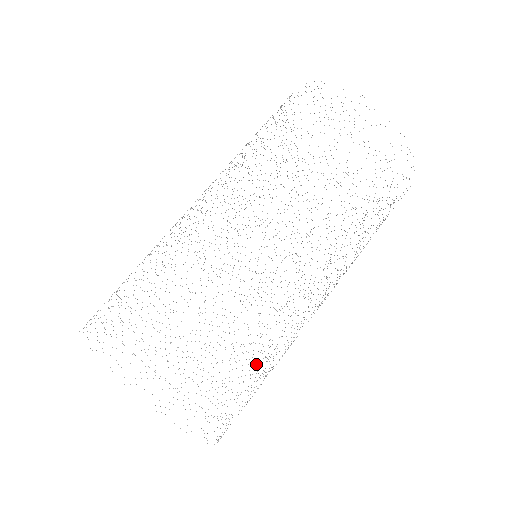
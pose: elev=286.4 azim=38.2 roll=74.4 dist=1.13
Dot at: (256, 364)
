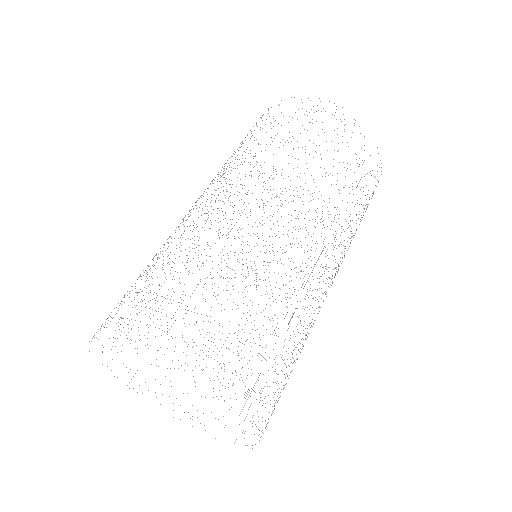
Dot at: occluded
